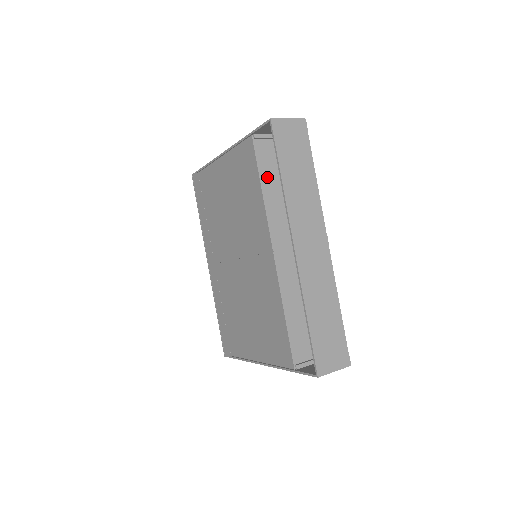
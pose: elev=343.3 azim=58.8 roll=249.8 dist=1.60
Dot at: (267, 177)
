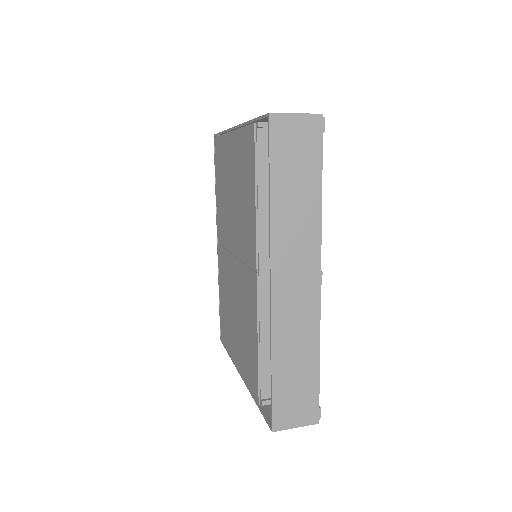
Dot at: (267, 179)
